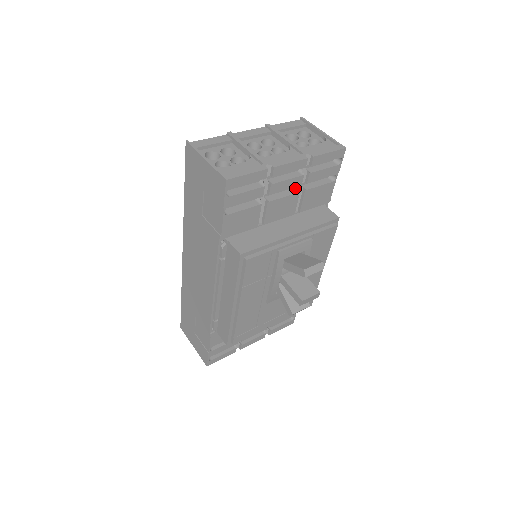
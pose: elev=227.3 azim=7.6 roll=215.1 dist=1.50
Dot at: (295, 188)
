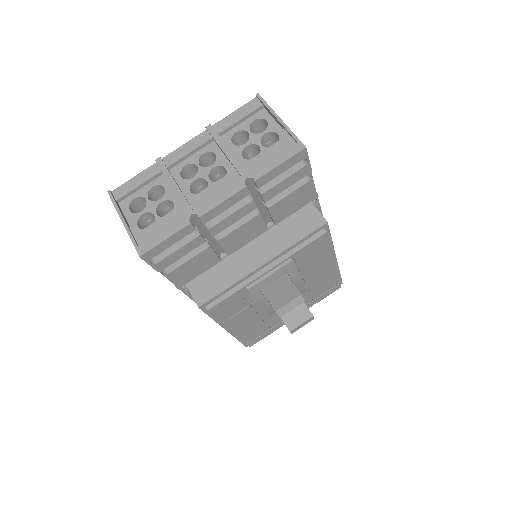
Dot at: occluded
